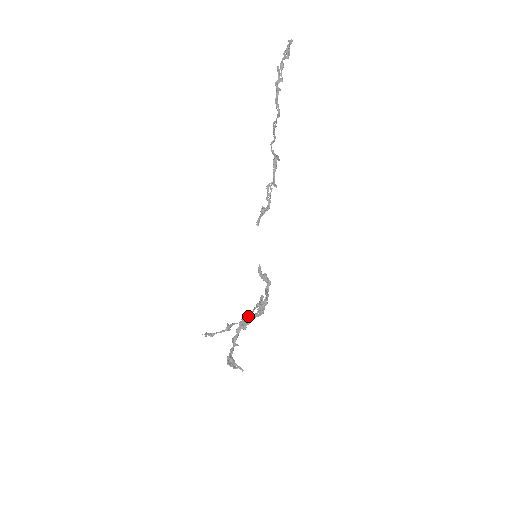
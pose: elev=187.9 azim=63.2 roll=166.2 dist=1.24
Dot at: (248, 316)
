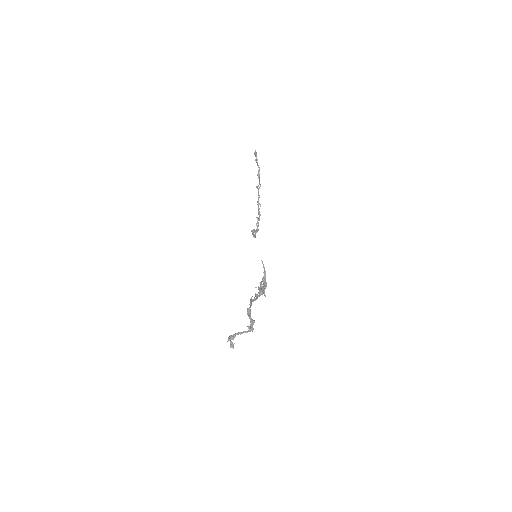
Dot at: occluded
